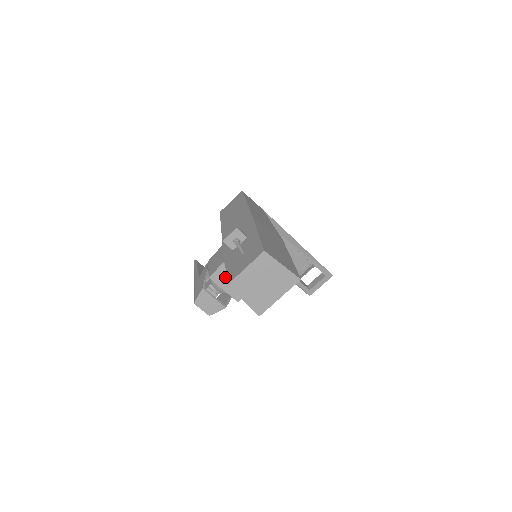
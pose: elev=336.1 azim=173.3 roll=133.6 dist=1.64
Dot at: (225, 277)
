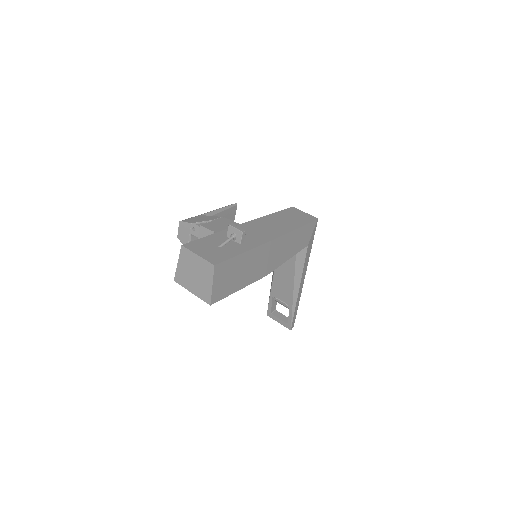
Dot at: occluded
